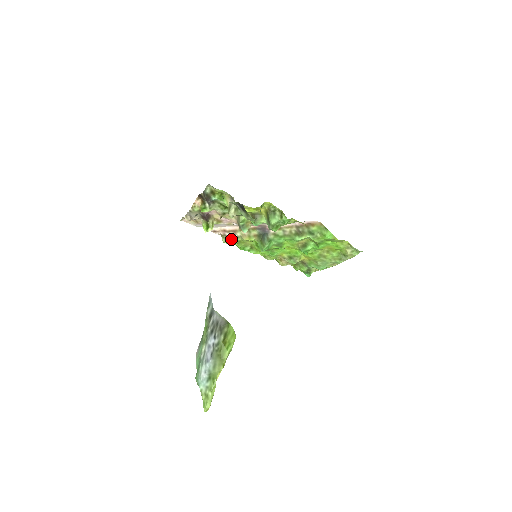
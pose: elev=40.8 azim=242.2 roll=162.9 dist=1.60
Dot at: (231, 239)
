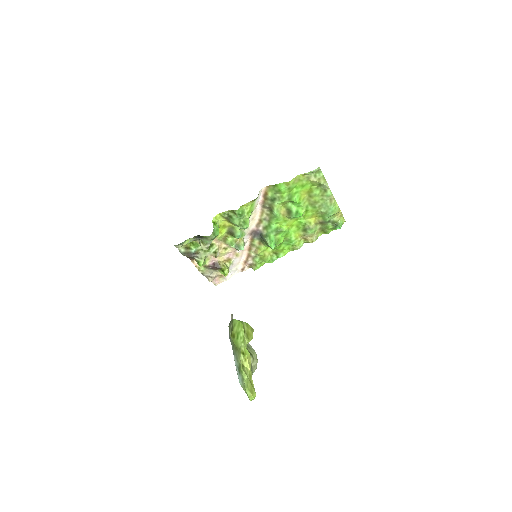
Dot at: (255, 263)
